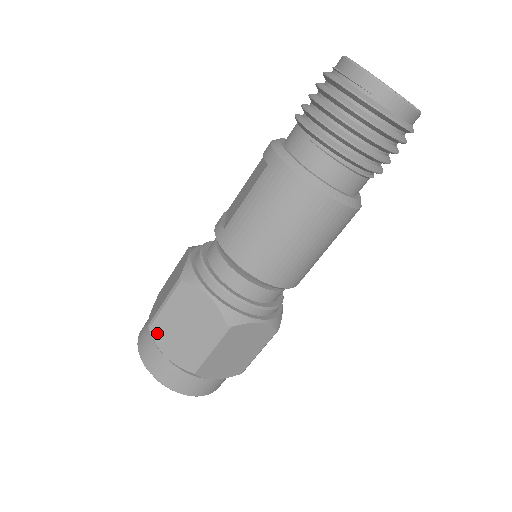
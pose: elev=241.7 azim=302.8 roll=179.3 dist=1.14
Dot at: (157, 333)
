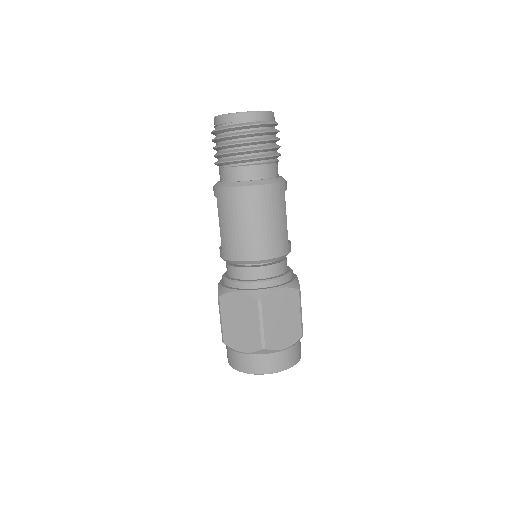
Dot at: (229, 341)
